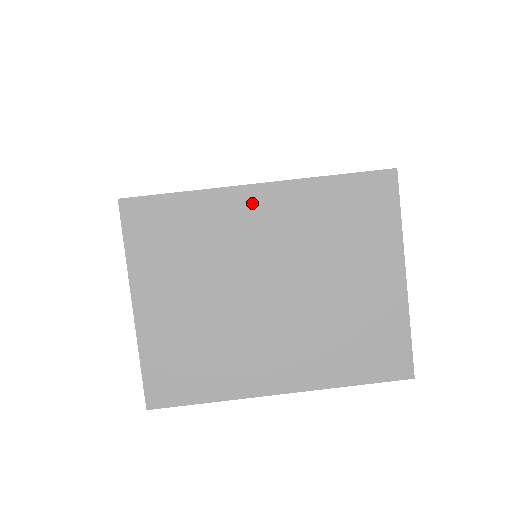
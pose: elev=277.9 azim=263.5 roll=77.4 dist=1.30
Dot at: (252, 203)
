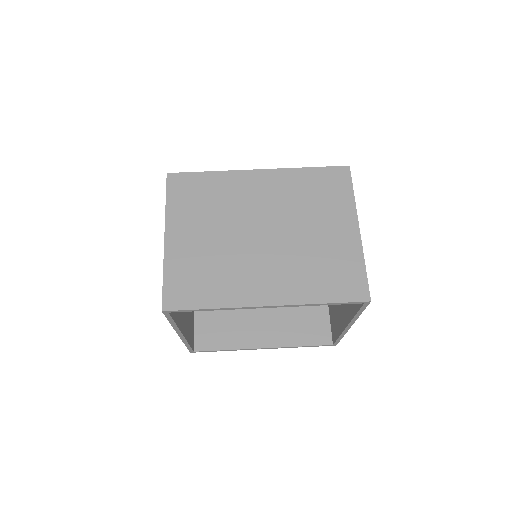
Dot at: (254, 180)
